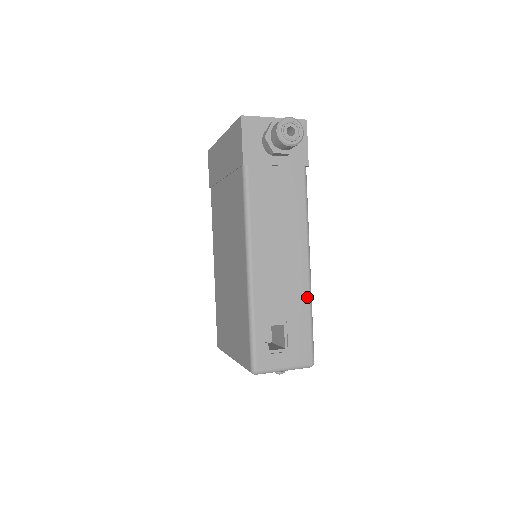
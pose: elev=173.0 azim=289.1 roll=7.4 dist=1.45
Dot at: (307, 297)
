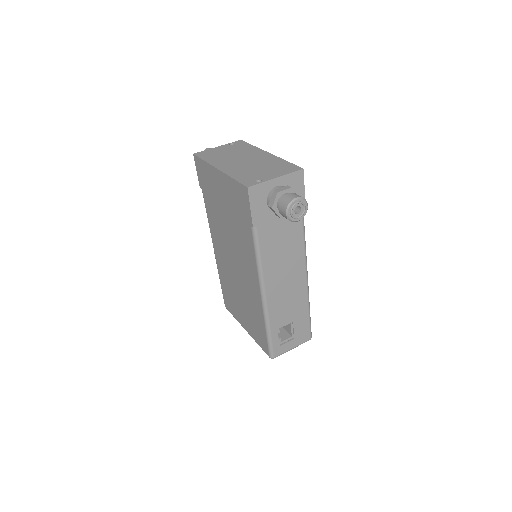
Dot at: (306, 301)
